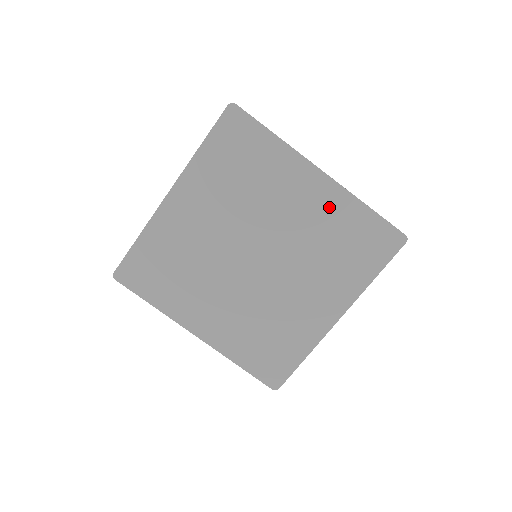
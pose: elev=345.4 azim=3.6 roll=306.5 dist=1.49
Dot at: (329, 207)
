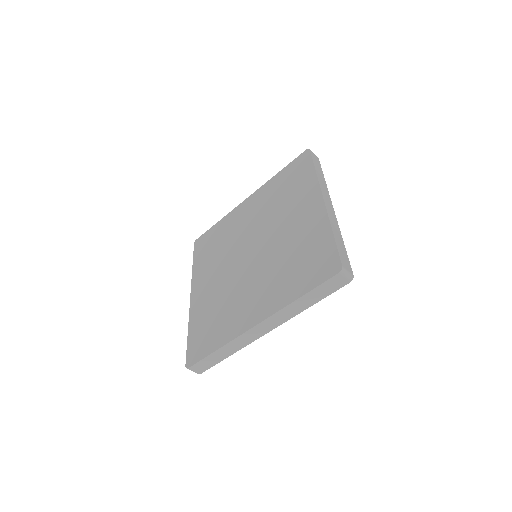
Dot at: (262, 197)
